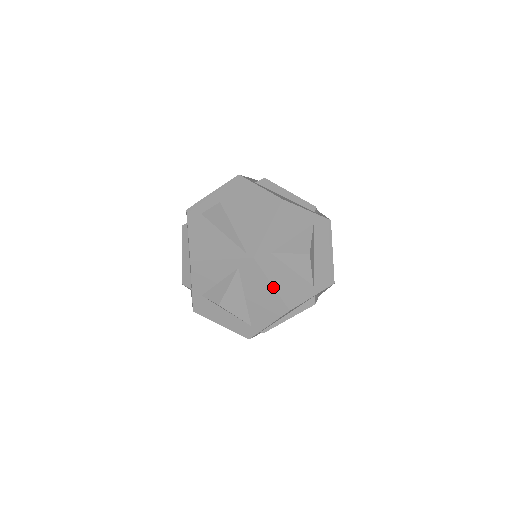
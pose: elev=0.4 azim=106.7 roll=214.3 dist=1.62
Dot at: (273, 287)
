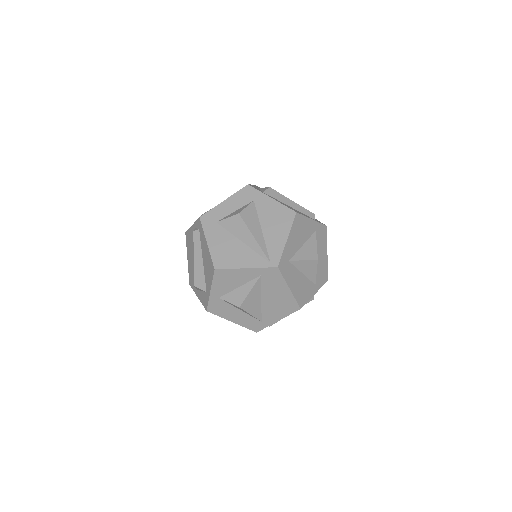
Dot at: (290, 290)
